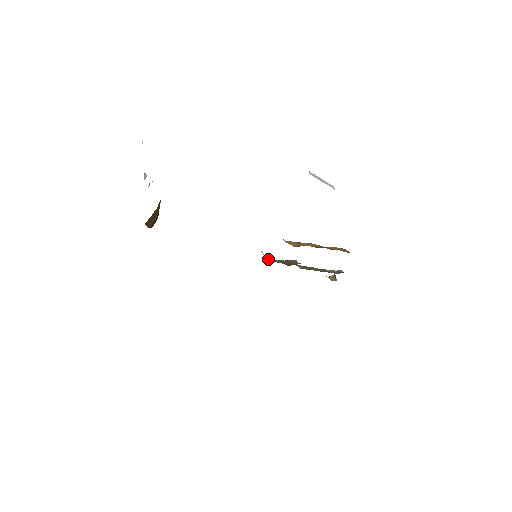
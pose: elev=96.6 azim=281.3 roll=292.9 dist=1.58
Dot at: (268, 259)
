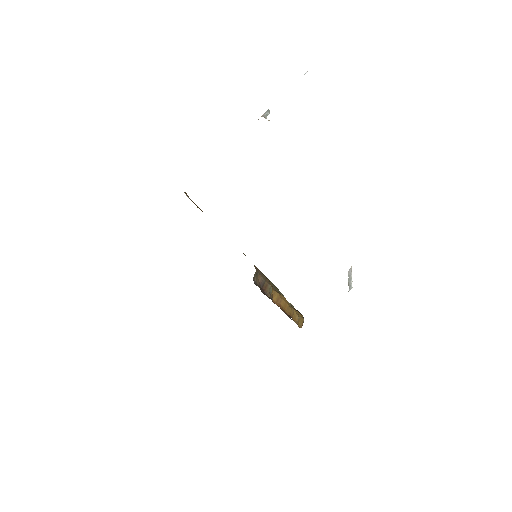
Dot at: (256, 275)
